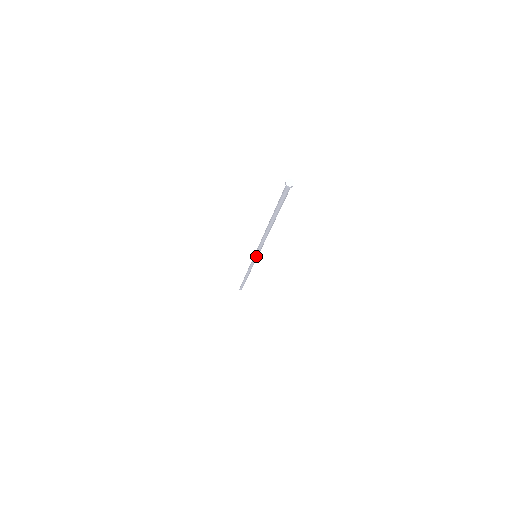
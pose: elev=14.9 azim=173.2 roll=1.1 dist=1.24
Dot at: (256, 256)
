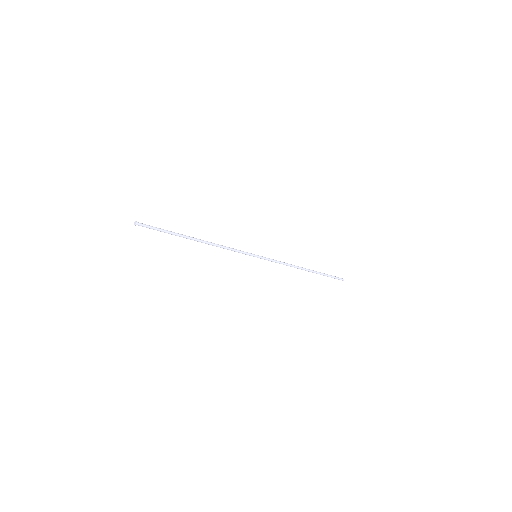
Dot at: (253, 256)
